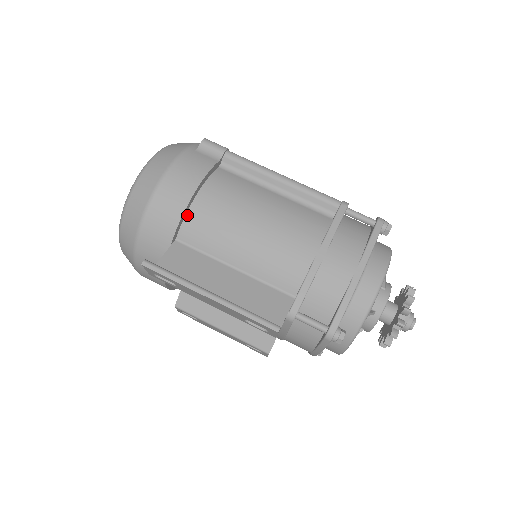
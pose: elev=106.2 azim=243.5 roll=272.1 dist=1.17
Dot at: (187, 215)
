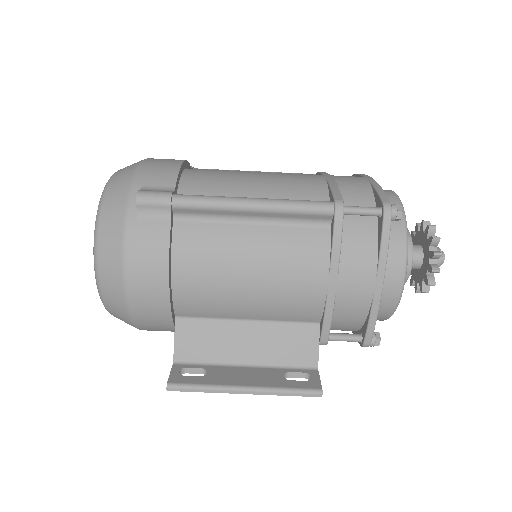
Dot at: (174, 299)
